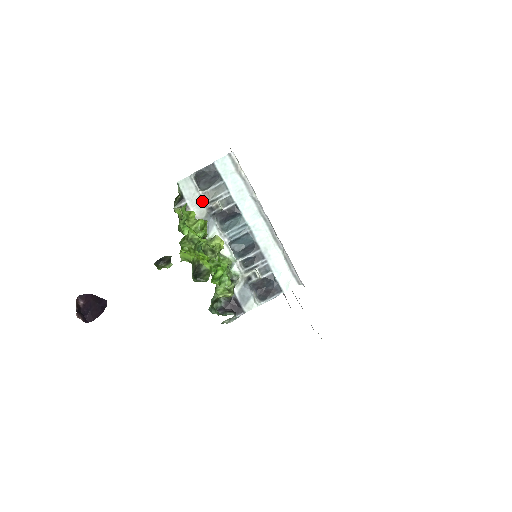
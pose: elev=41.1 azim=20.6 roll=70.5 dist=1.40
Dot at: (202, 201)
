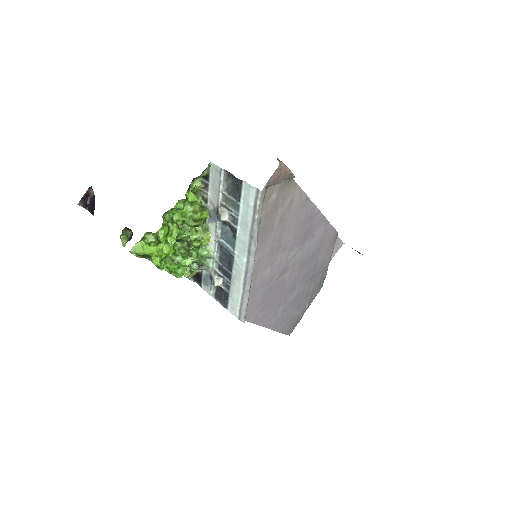
Dot at: (218, 197)
